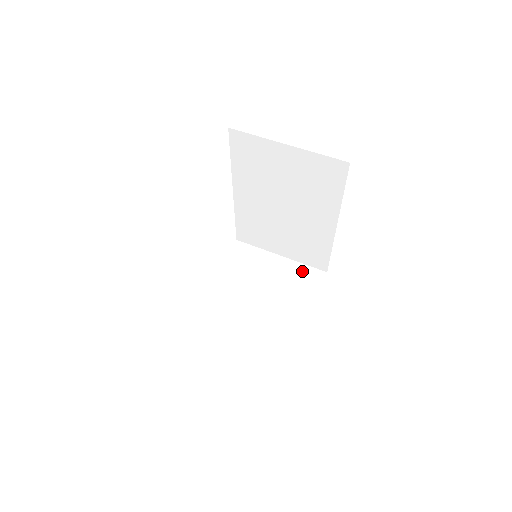
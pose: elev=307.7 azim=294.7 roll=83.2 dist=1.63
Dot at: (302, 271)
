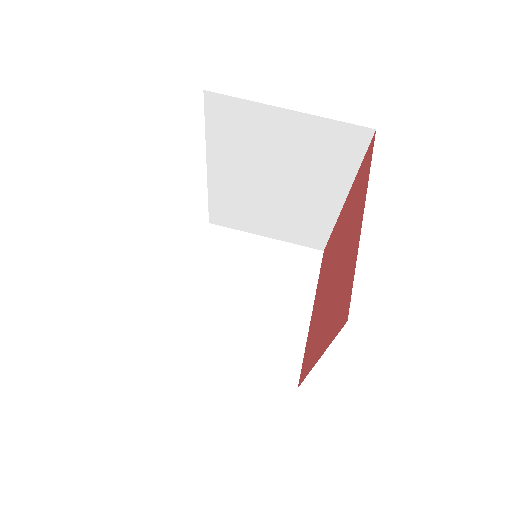
Dot at: (295, 253)
